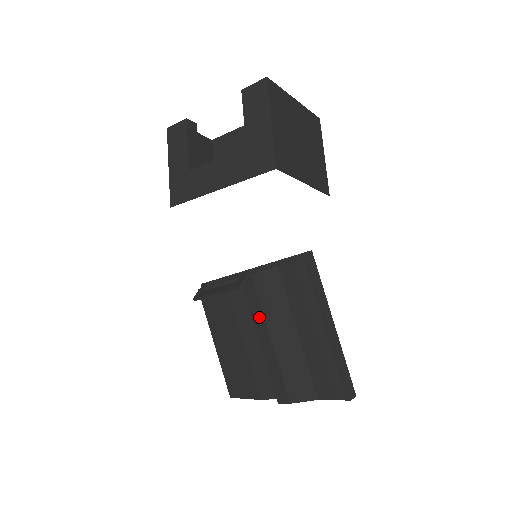
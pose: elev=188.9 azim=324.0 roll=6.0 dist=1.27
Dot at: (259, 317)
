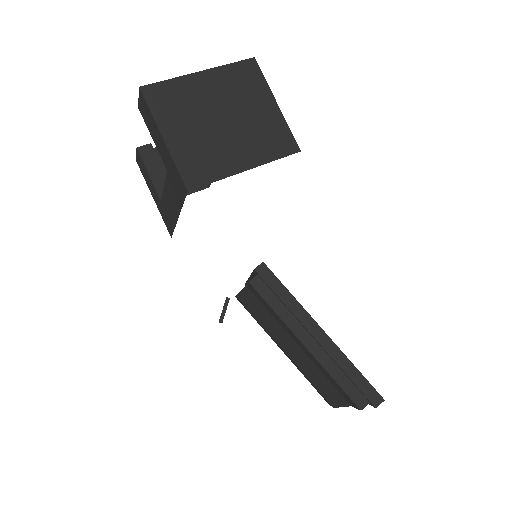
Dot at: (266, 332)
